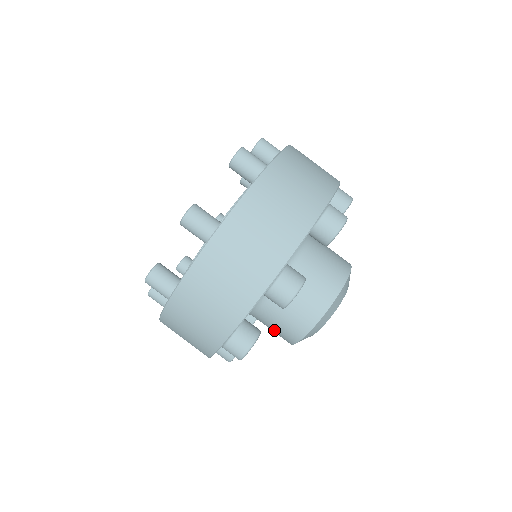
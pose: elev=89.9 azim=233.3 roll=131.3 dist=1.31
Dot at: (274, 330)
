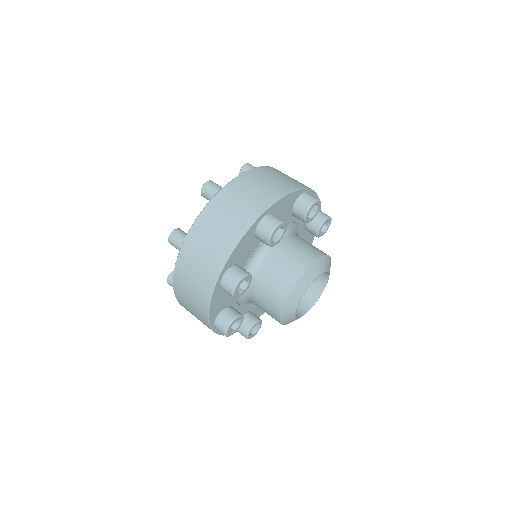
Dot at: occluded
